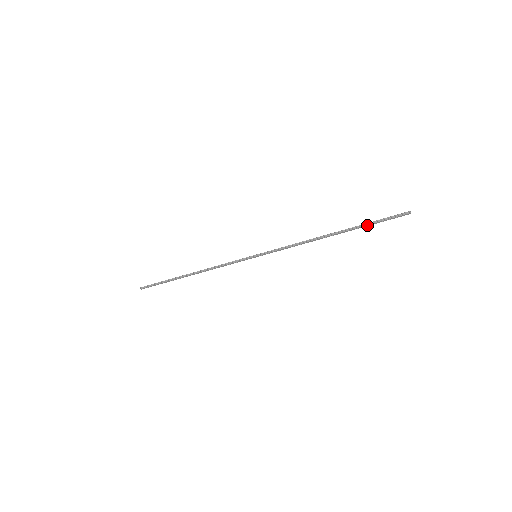
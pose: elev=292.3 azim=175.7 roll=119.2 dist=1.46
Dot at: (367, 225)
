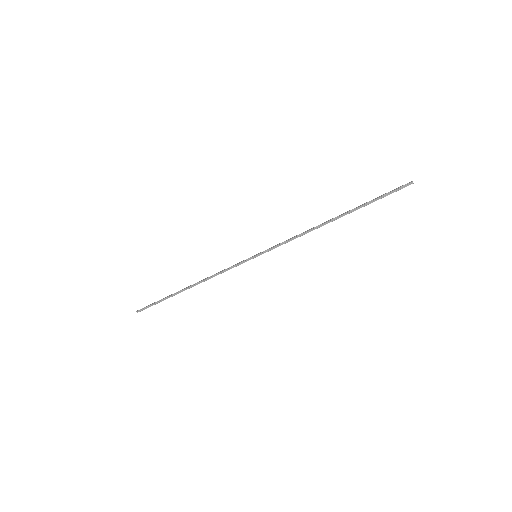
Dot at: occluded
